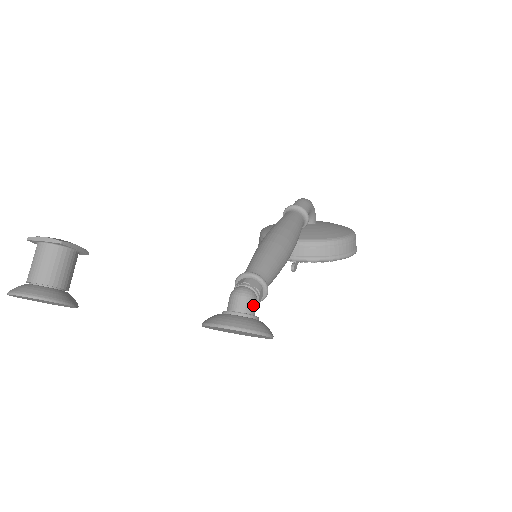
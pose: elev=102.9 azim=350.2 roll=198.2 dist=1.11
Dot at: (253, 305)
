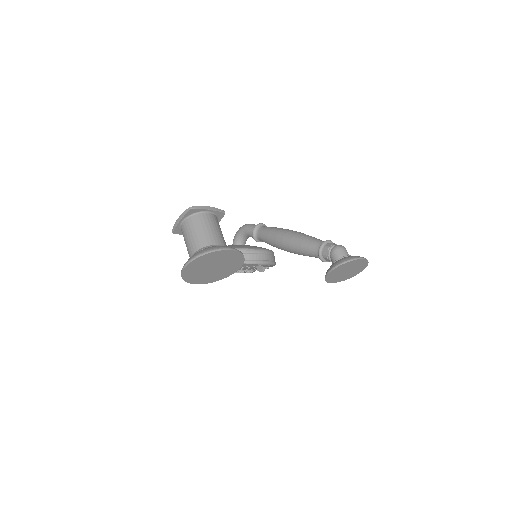
Dot at: occluded
